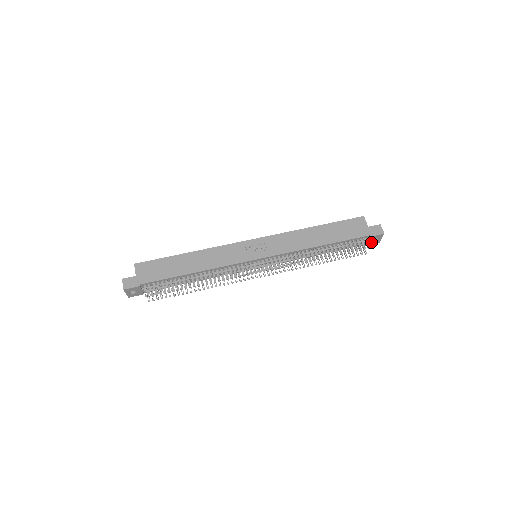
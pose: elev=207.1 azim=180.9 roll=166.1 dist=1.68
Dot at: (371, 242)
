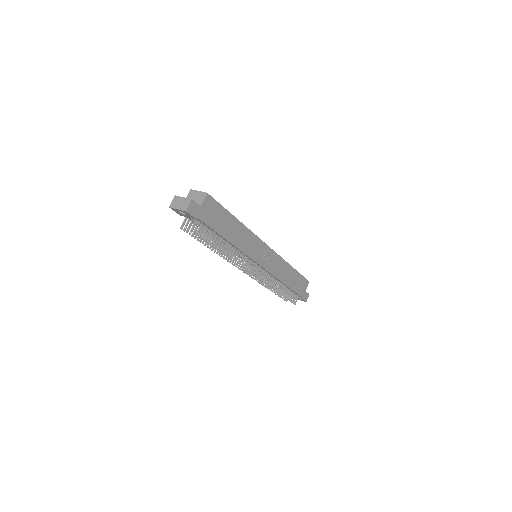
Dot at: occluded
